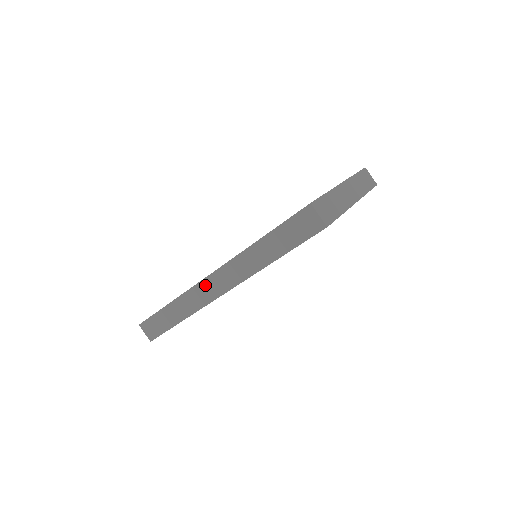
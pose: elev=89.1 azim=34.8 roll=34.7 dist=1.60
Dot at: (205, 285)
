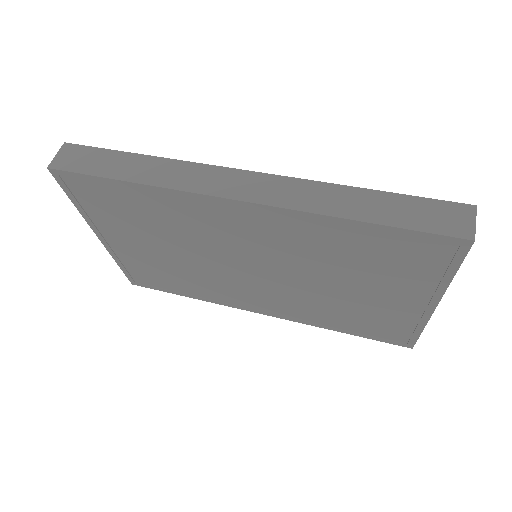
Dot at: (226, 174)
